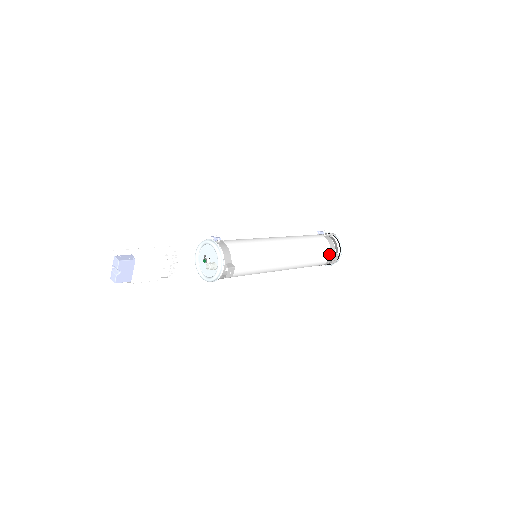
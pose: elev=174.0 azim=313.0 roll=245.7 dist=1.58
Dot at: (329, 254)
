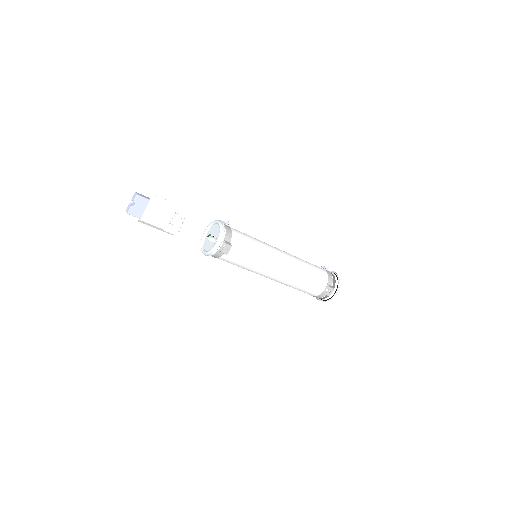
Dot at: (325, 285)
